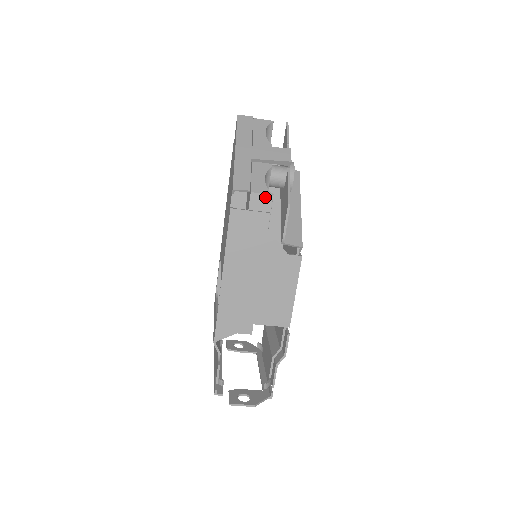
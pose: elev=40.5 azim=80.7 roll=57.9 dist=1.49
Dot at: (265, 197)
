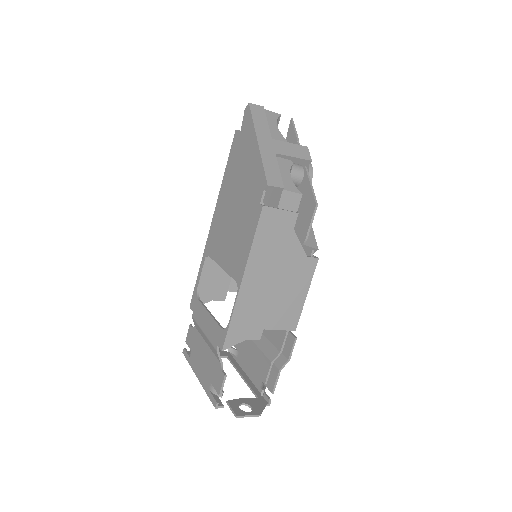
Dot at: (295, 196)
